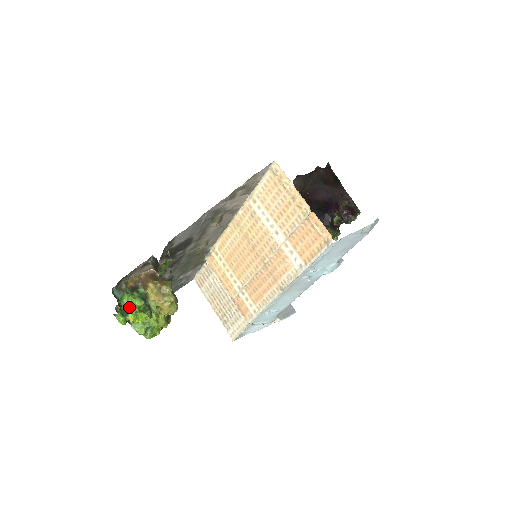
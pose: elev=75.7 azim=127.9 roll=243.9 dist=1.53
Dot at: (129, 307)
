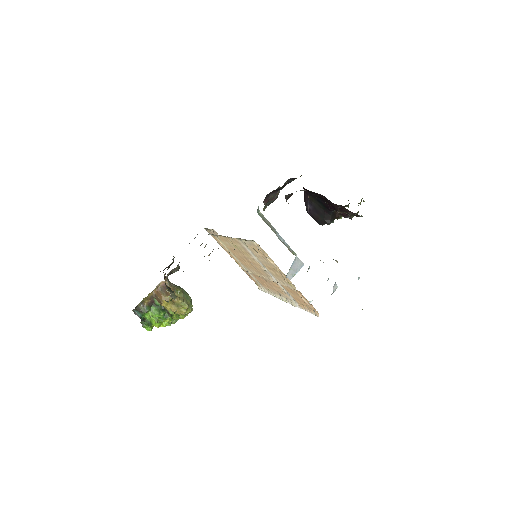
Dot at: (151, 319)
